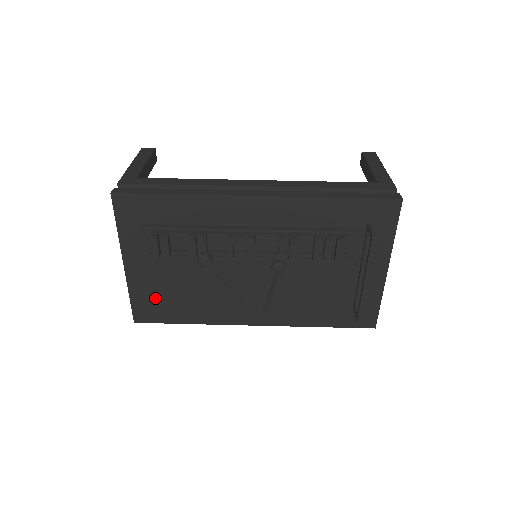
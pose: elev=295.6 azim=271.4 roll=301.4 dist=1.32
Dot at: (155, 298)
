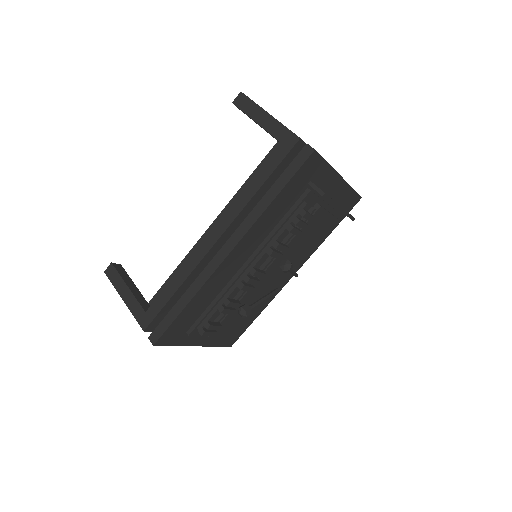
Dot at: (233, 337)
